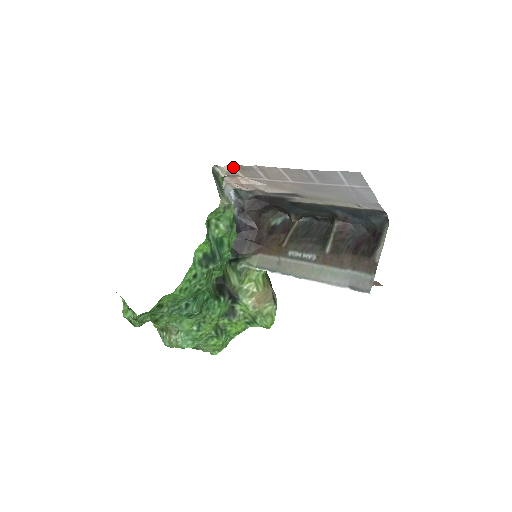
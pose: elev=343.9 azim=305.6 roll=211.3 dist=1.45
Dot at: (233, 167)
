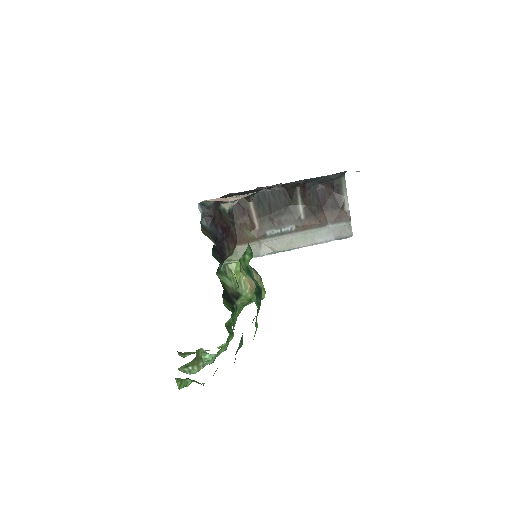
Dot at: occluded
